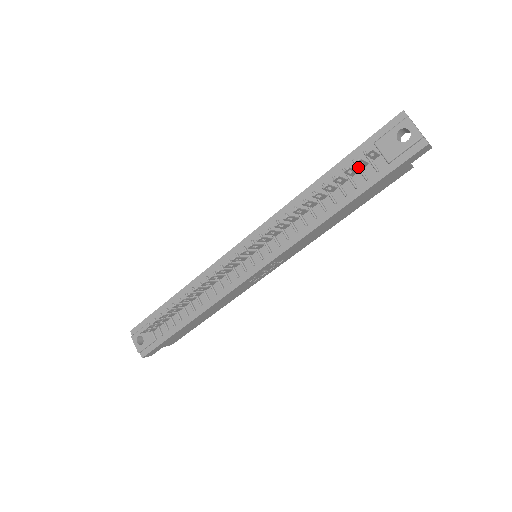
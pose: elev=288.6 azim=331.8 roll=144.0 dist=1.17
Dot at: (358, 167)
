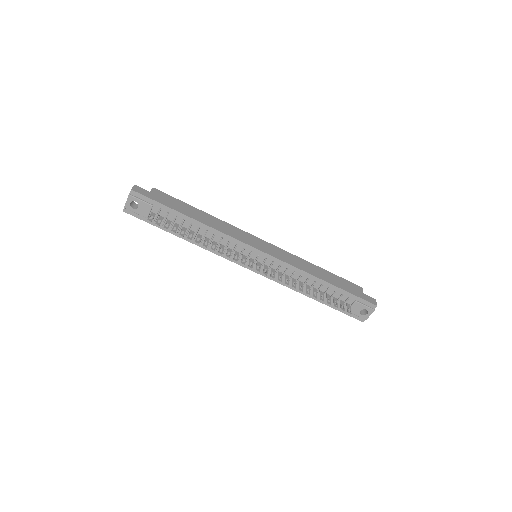
Dot at: (339, 299)
